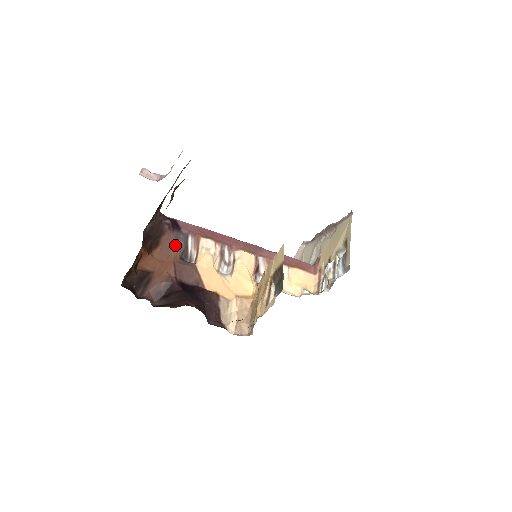
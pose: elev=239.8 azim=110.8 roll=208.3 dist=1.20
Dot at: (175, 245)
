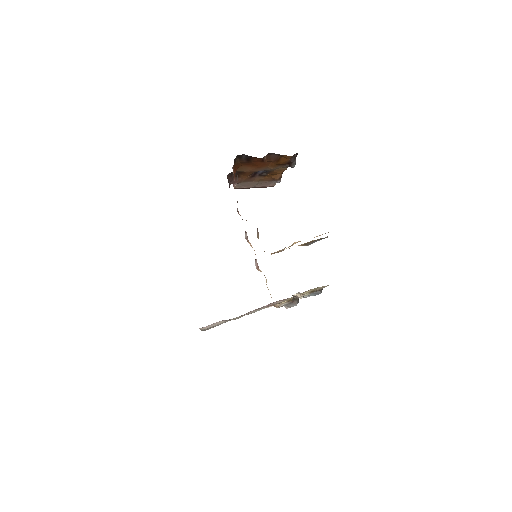
Dot at: occluded
